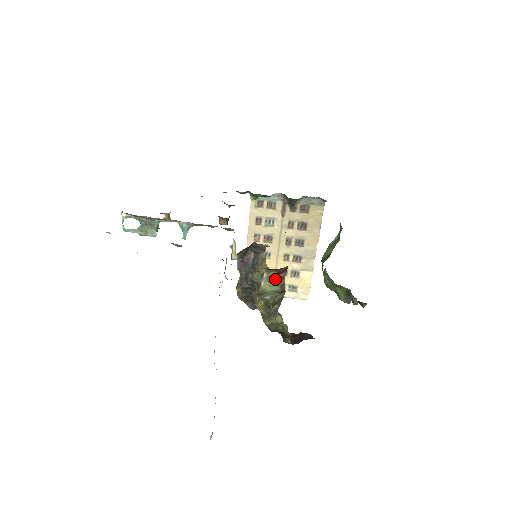
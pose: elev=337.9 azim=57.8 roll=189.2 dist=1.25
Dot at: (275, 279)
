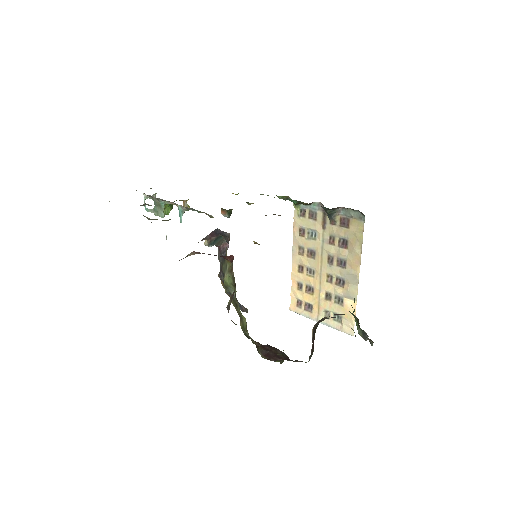
Dot at: (229, 270)
